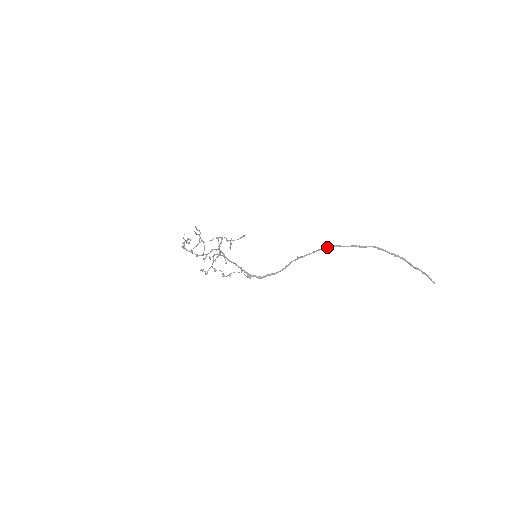
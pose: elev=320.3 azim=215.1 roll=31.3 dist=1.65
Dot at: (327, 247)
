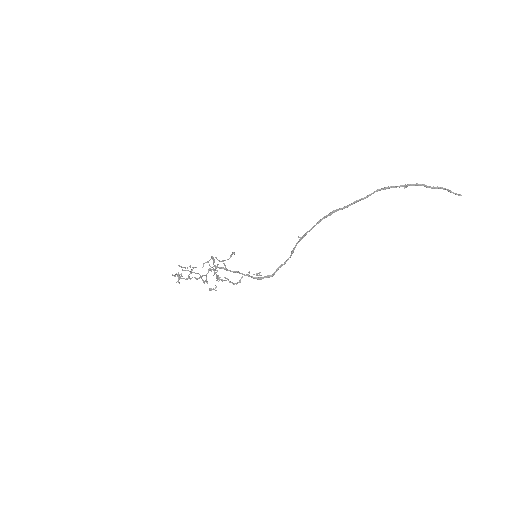
Dot at: (326, 216)
